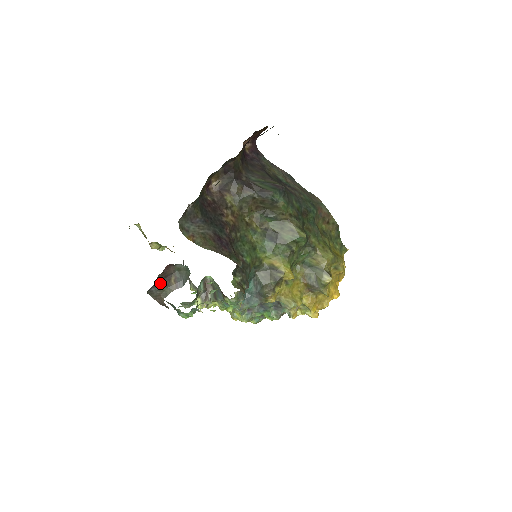
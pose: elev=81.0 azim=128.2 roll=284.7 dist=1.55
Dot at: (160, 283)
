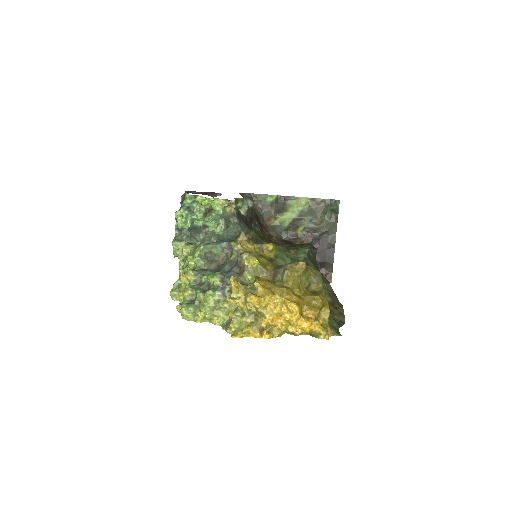
Dot at: (198, 193)
